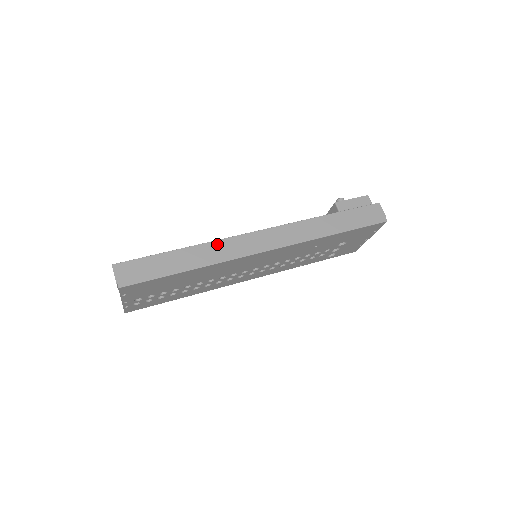
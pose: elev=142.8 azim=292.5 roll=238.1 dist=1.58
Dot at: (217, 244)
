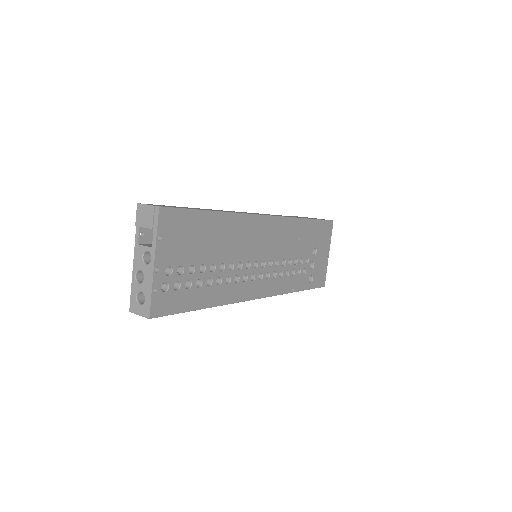
Dot at: occluded
